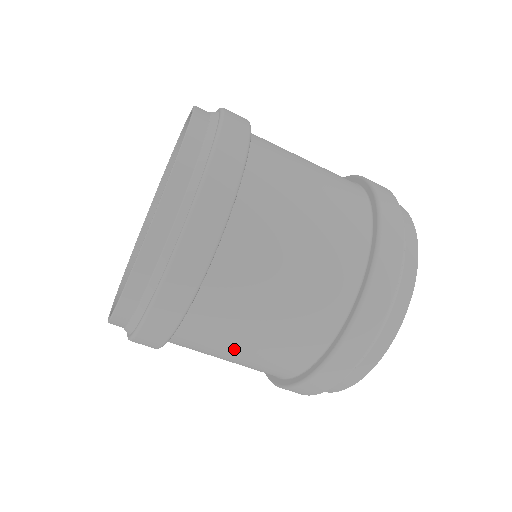
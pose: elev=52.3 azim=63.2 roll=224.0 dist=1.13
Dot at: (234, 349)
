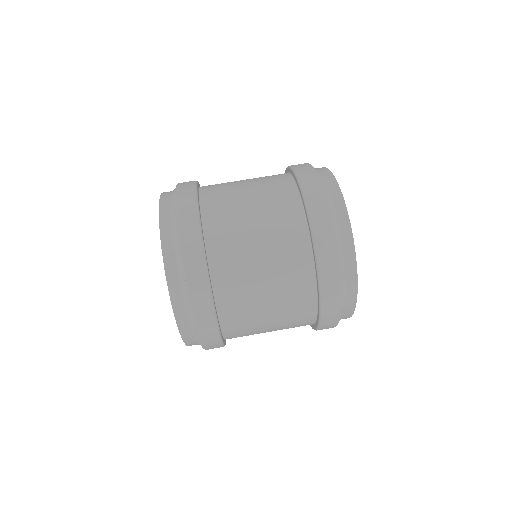
Dot at: (248, 221)
